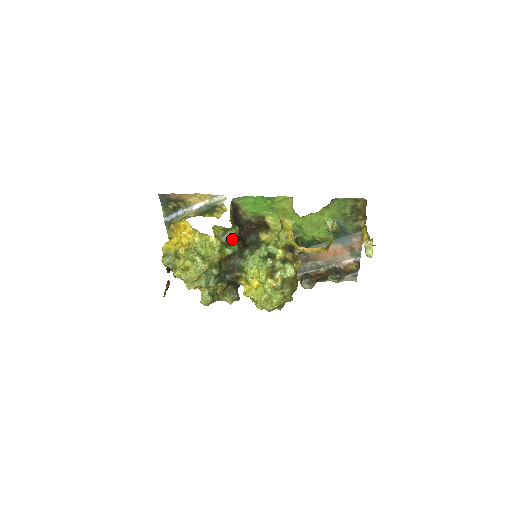
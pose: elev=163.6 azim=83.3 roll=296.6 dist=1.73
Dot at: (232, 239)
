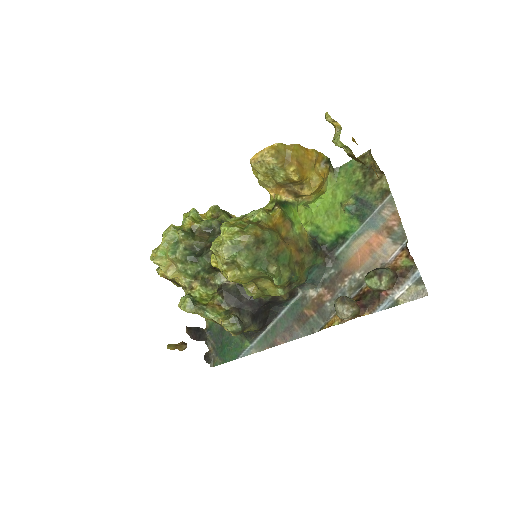
Dot at: occluded
